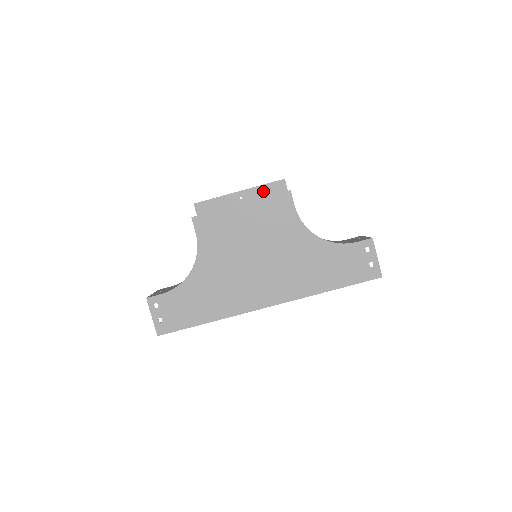
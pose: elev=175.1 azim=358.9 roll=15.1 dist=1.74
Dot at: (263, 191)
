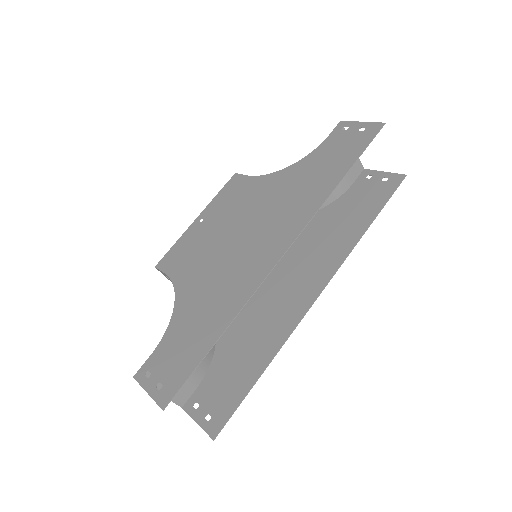
Dot at: occluded
